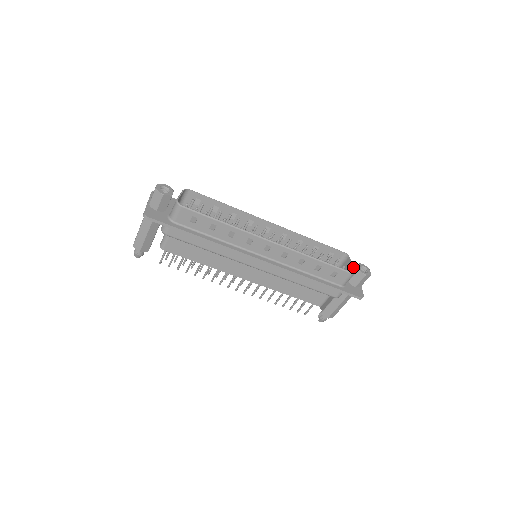
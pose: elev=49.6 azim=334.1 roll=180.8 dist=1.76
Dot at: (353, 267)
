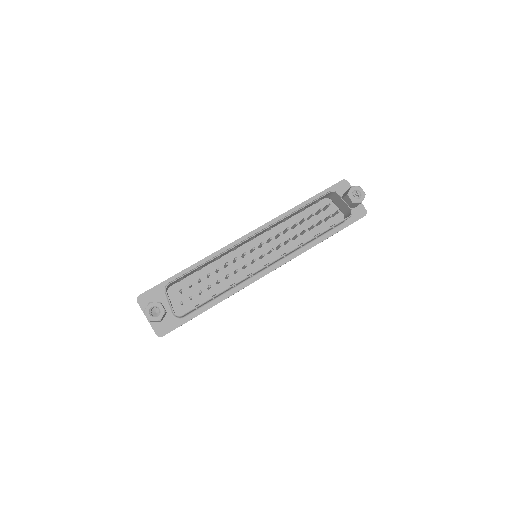
Dot at: (347, 206)
